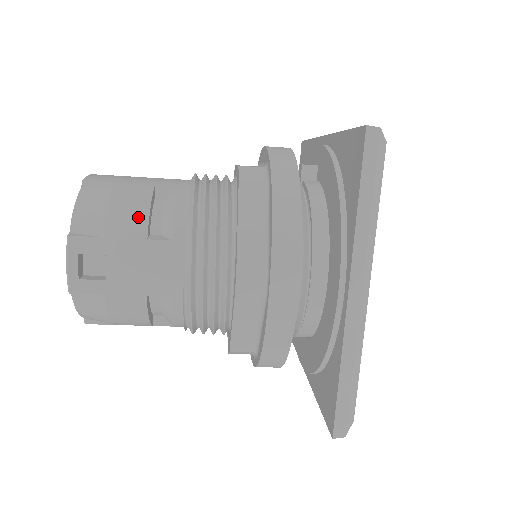
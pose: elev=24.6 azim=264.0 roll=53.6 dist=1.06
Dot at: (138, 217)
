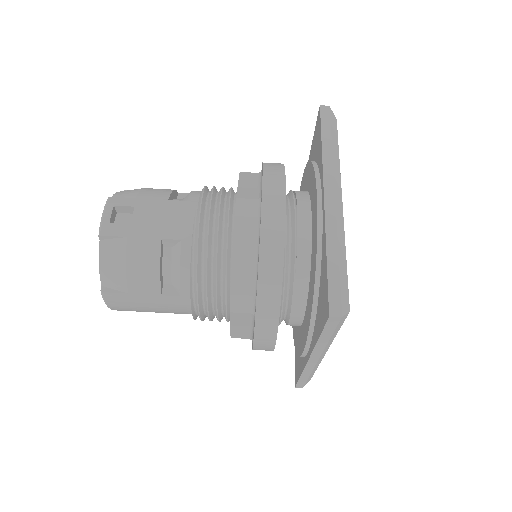
Dot at: (163, 192)
